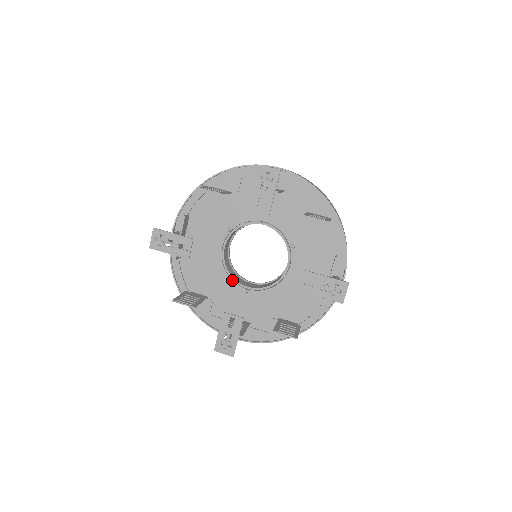
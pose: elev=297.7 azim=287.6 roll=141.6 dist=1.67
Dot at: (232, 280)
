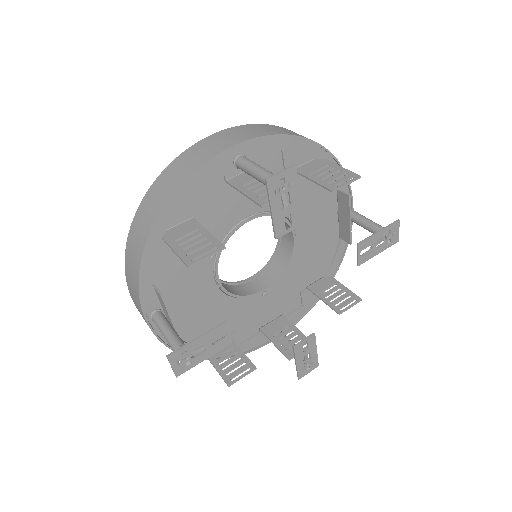
Dot at: (243, 298)
